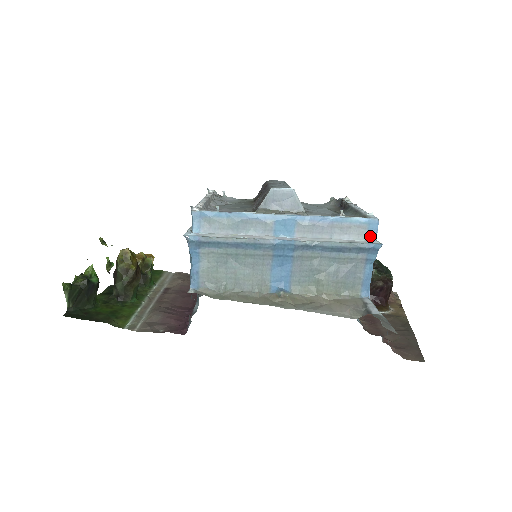
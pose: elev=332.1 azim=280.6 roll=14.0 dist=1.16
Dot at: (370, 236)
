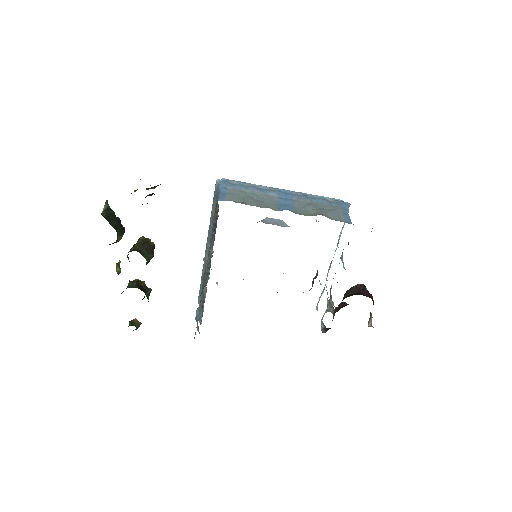
Dot at: occluded
